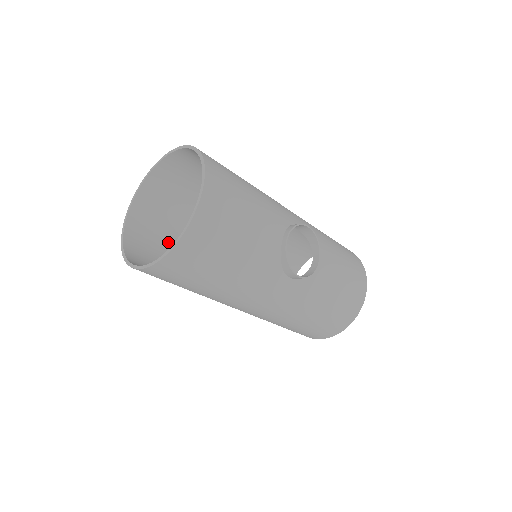
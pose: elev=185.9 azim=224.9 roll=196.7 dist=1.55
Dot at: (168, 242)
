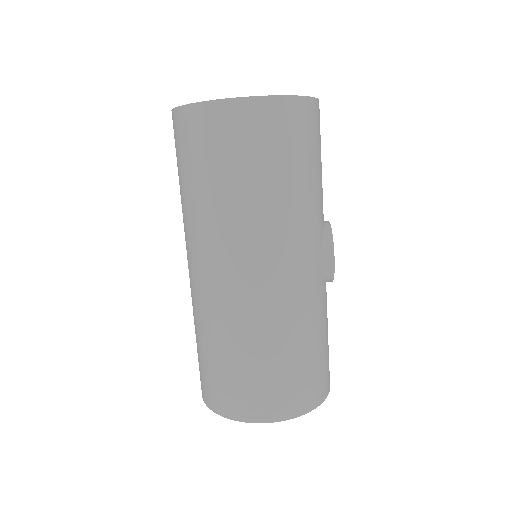
Dot at: occluded
